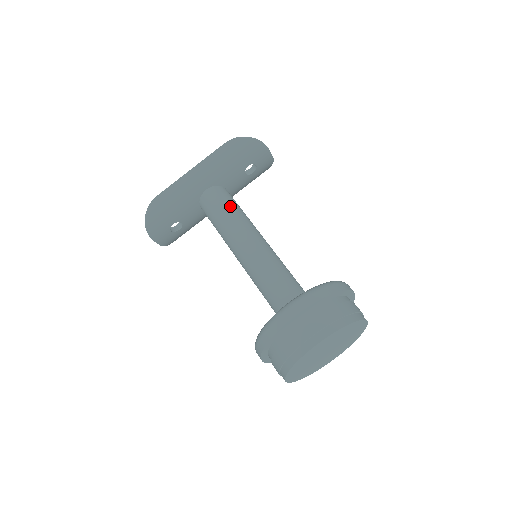
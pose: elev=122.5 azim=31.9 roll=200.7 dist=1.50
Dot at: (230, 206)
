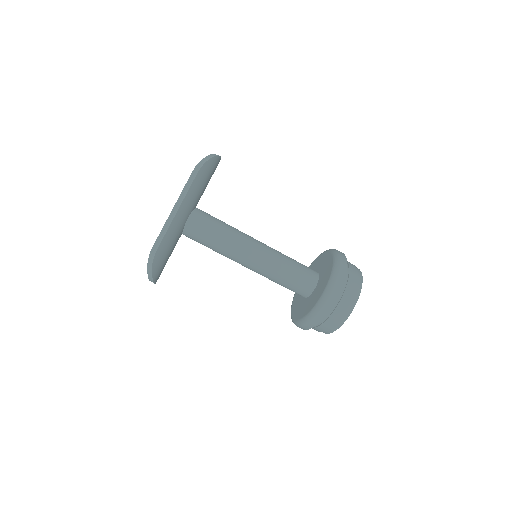
Dot at: (218, 225)
